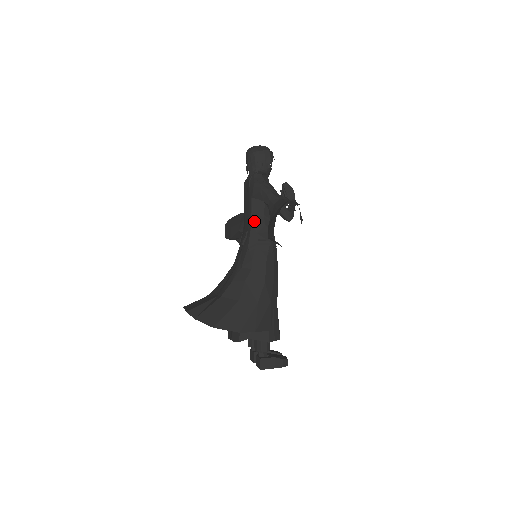
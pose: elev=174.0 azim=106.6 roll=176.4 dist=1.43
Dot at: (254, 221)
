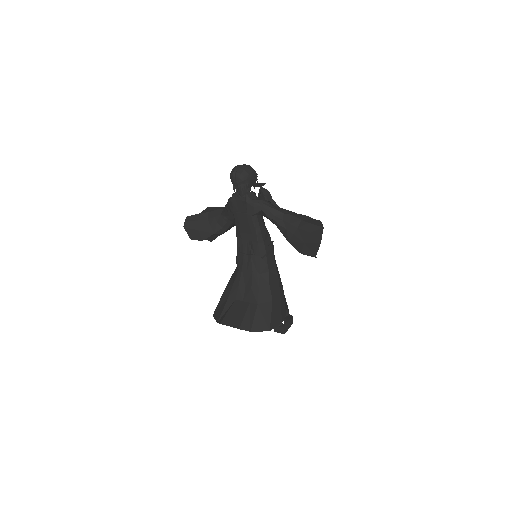
Dot at: (259, 234)
